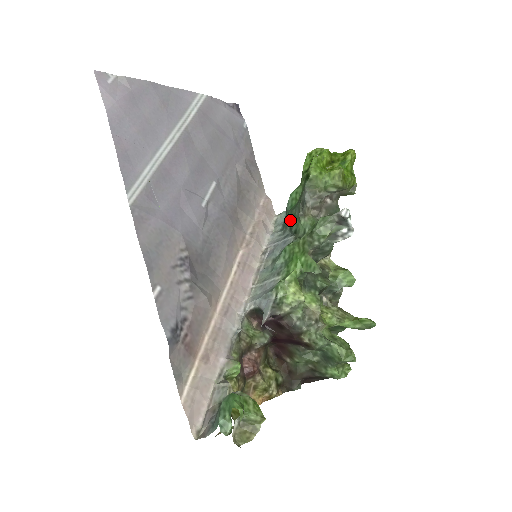
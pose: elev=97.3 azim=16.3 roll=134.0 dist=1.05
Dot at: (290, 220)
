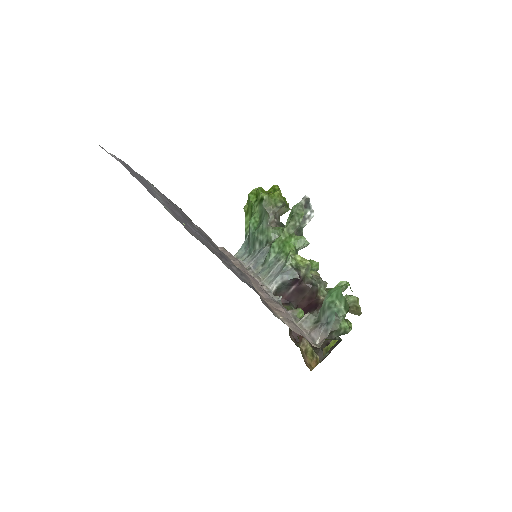
Dot at: (258, 237)
